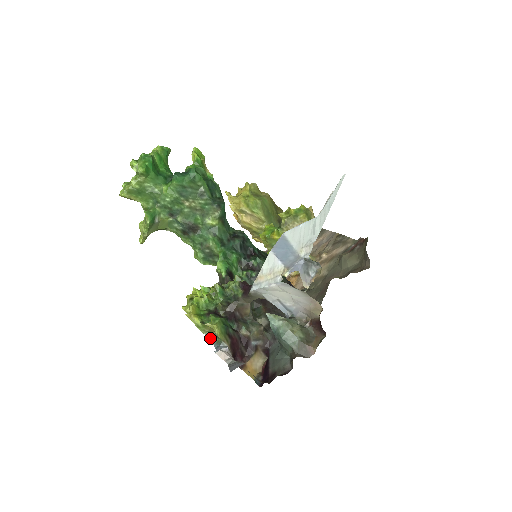
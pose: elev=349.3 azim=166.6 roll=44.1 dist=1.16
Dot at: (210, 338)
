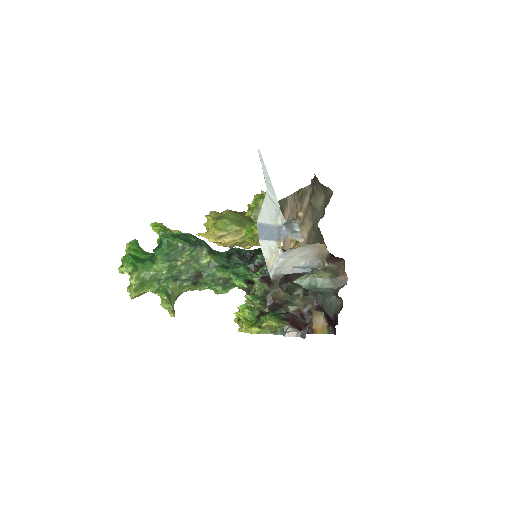
Dot at: (274, 333)
